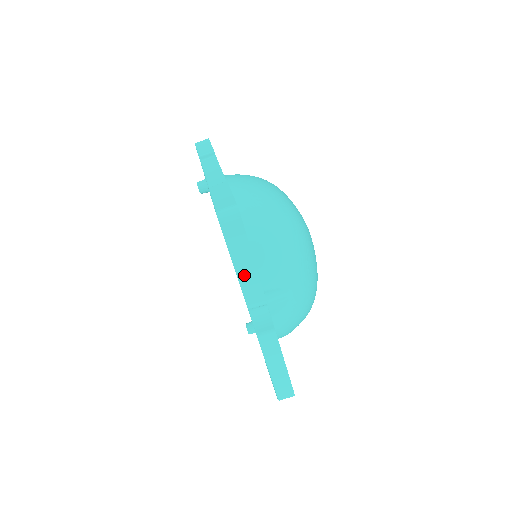
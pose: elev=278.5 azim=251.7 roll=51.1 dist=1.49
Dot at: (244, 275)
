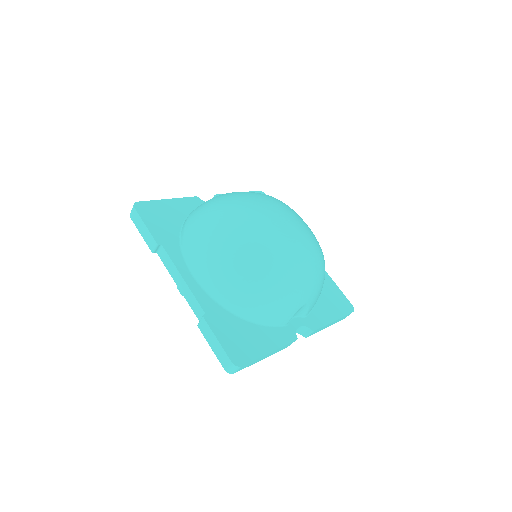
Dot at: (271, 354)
